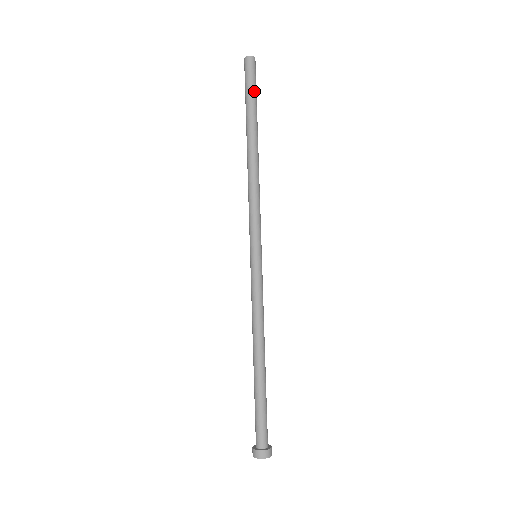
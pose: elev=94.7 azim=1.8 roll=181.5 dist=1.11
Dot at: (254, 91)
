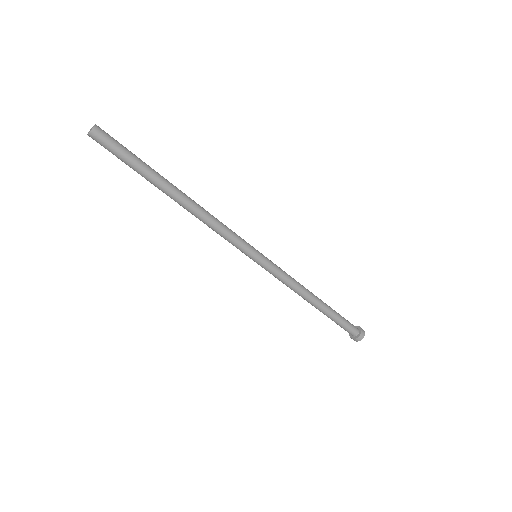
Dot at: (128, 157)
